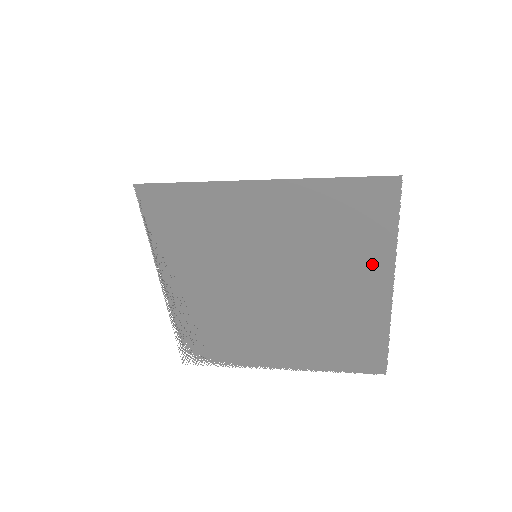
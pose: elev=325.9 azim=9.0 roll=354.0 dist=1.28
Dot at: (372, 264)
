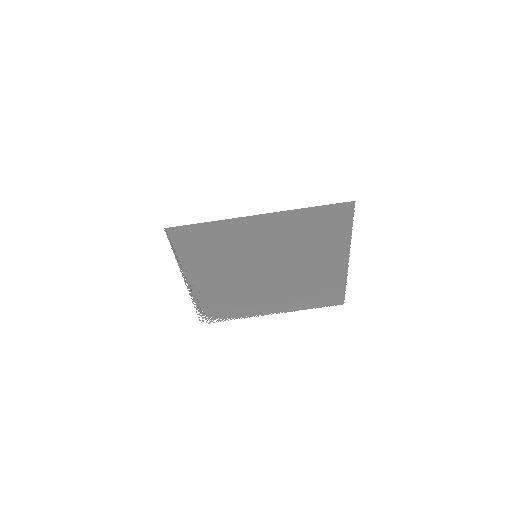
Dot at: (335, 249)
